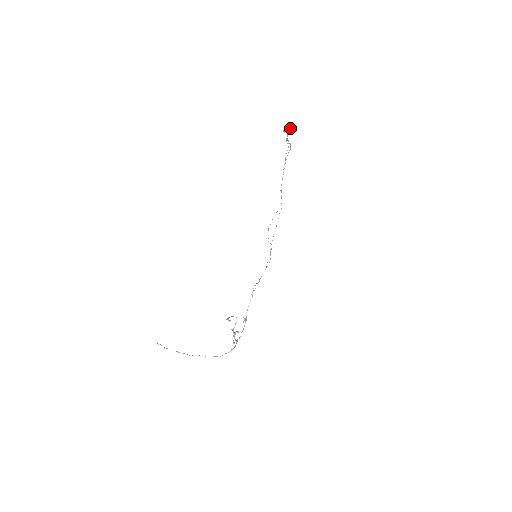
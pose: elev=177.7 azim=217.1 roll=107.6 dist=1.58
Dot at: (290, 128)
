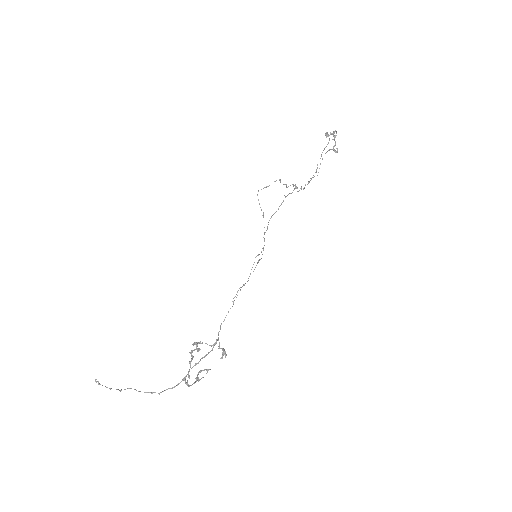
Dot at: (336, 131)
